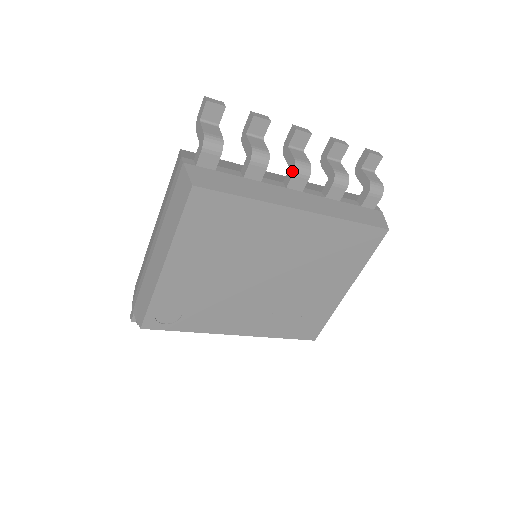
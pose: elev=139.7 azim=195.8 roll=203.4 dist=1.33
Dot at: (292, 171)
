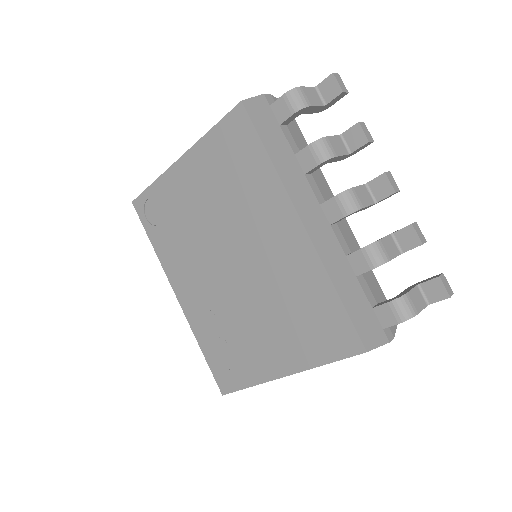
Dot at: (338, 194)
